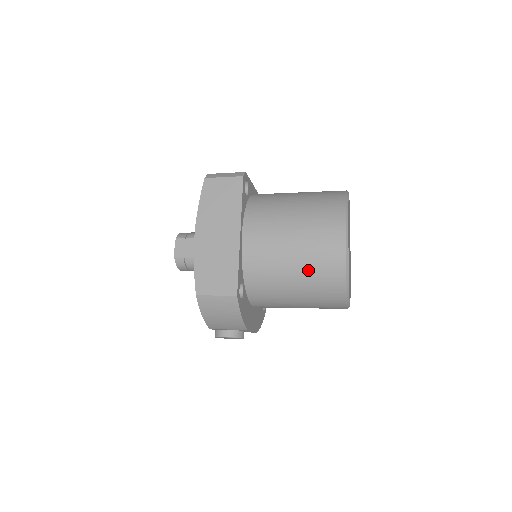
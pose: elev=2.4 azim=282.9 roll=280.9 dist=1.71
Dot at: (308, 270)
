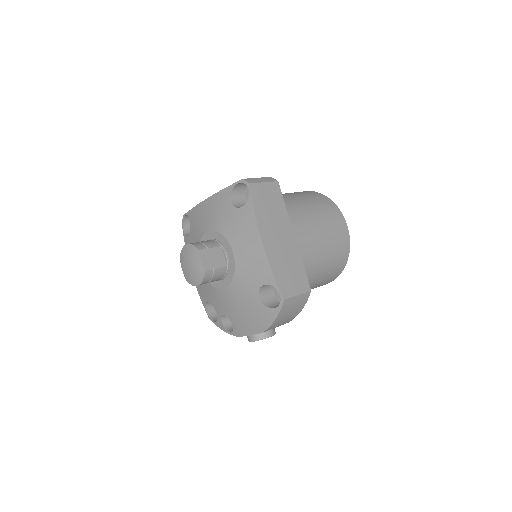
Dot at: (331, 258)
